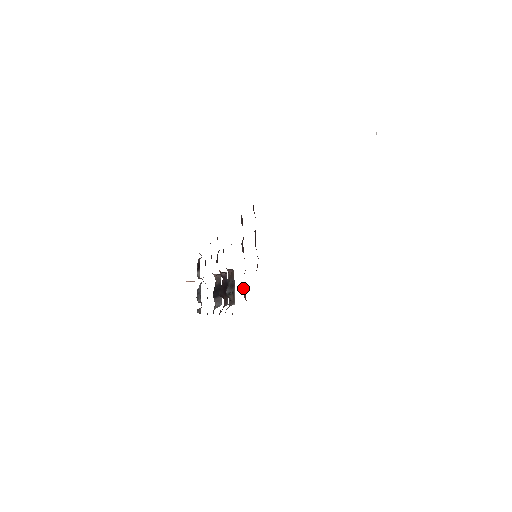
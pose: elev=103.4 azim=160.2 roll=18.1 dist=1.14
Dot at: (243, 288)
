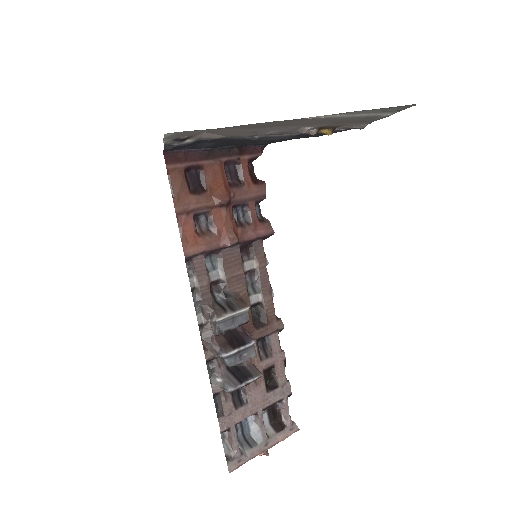
Dot at: (205, 228)
